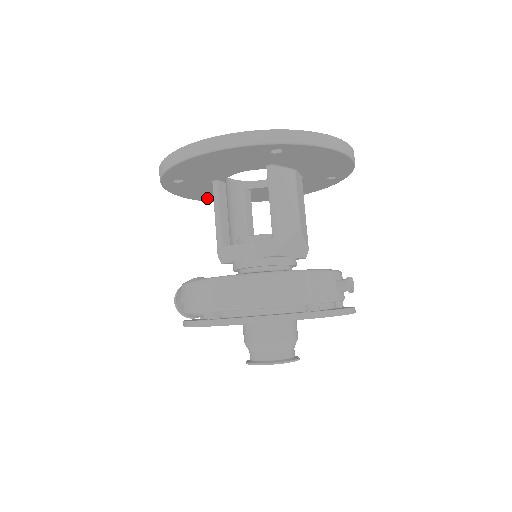
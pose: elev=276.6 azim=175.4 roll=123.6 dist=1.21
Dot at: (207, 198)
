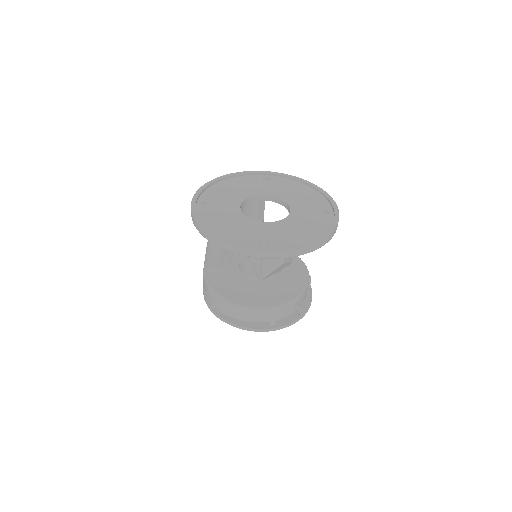
Dot at: occluded
